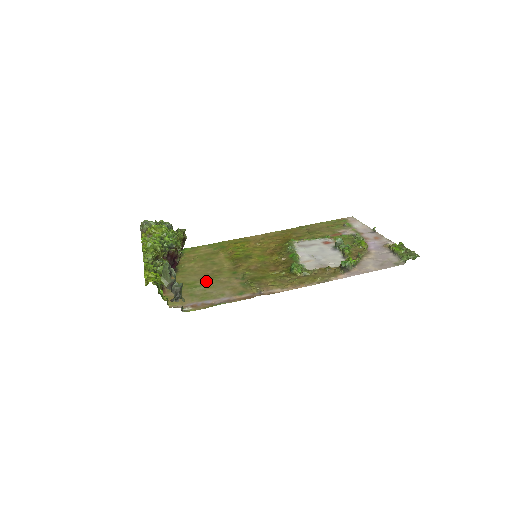
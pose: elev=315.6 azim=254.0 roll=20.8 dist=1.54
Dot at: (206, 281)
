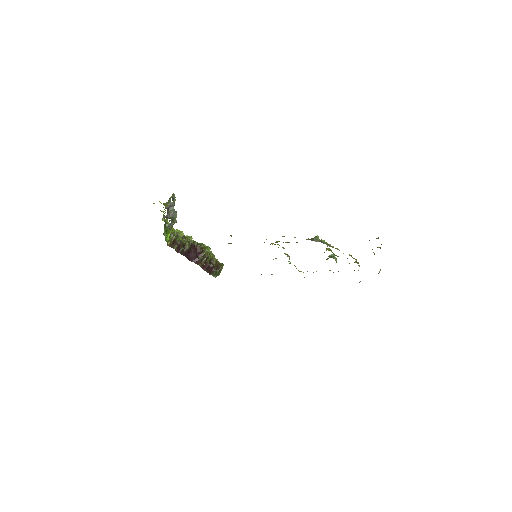
Dot at: occluded
